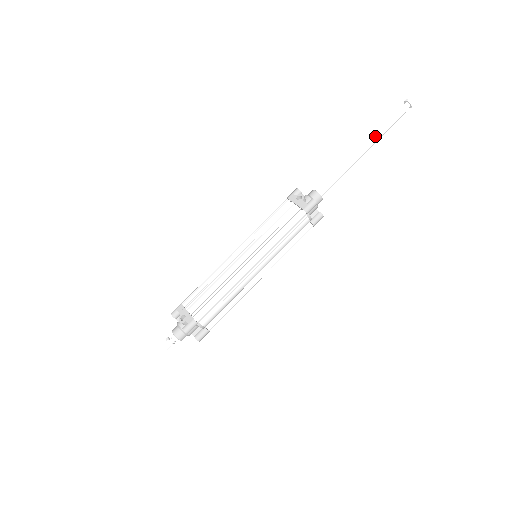
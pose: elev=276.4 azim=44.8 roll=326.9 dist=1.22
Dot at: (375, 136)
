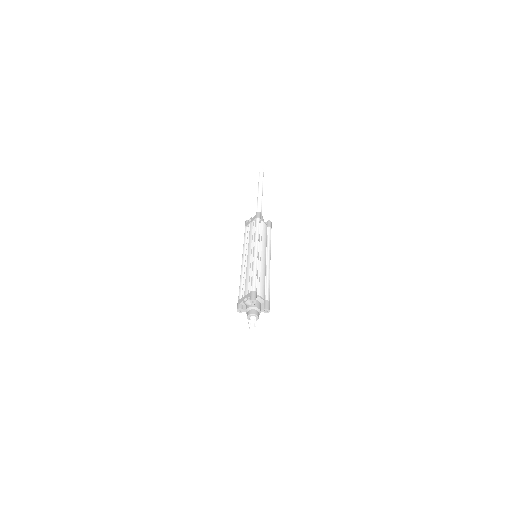
Dot at: (260, 186)
